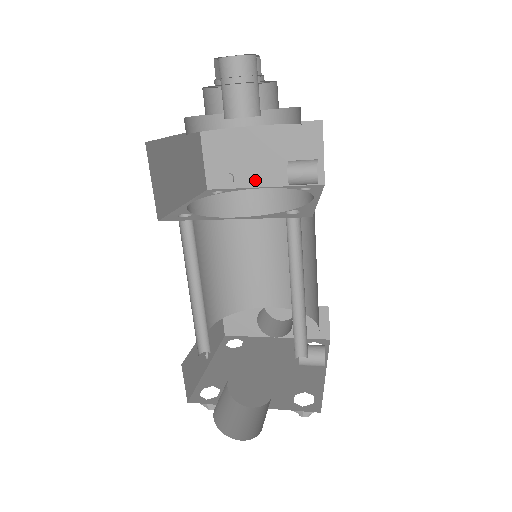
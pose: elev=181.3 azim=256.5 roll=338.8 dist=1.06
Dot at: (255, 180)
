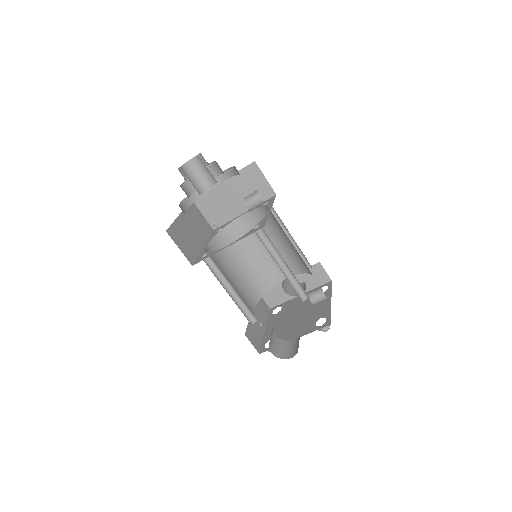
Dot at: (237, 212)
